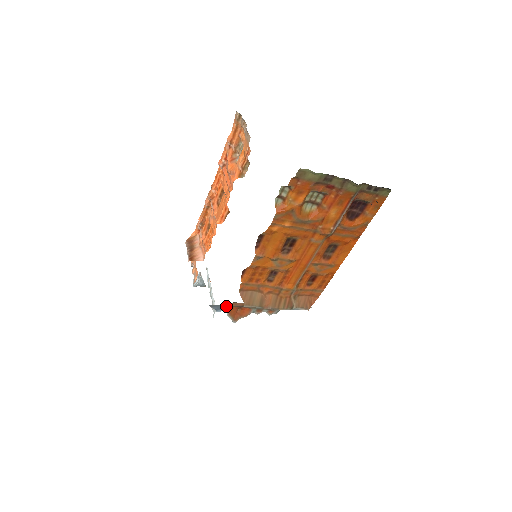
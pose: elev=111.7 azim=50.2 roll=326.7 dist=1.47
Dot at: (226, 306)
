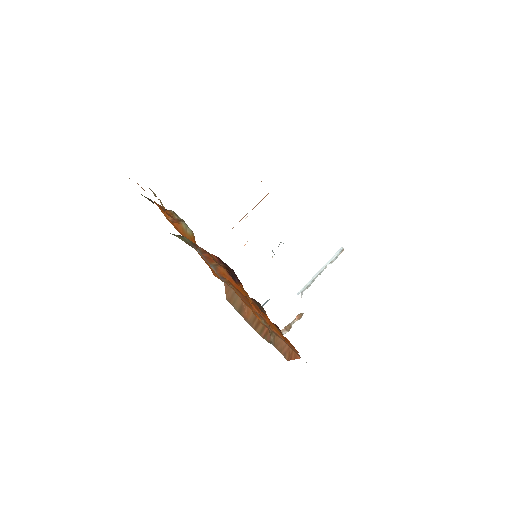
Dot at: occluded
